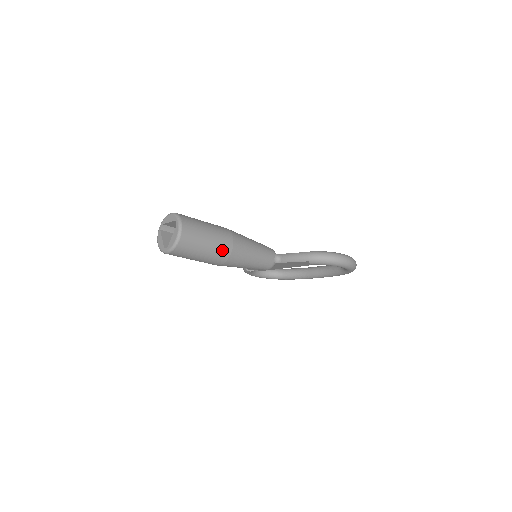
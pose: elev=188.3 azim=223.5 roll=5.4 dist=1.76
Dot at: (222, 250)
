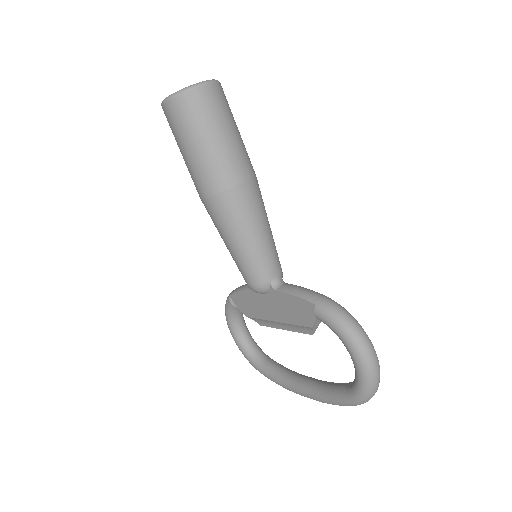
Dot at: (226, 169)
